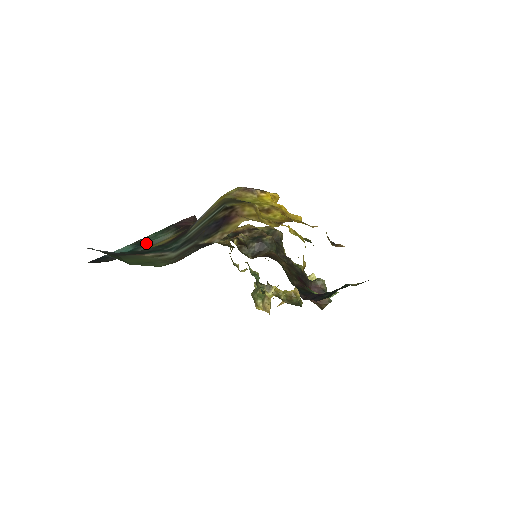
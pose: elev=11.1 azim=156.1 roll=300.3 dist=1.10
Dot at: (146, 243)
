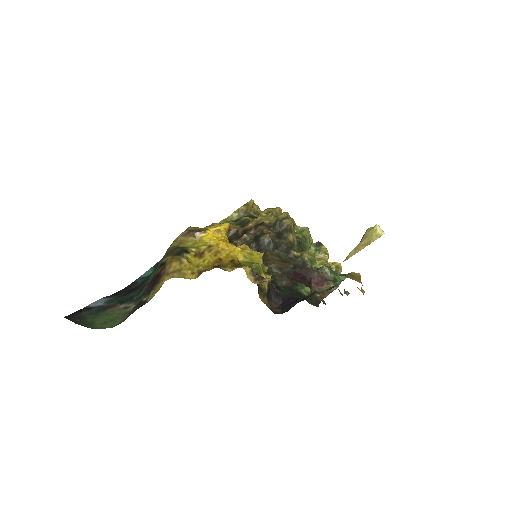
Dot at: occluded
